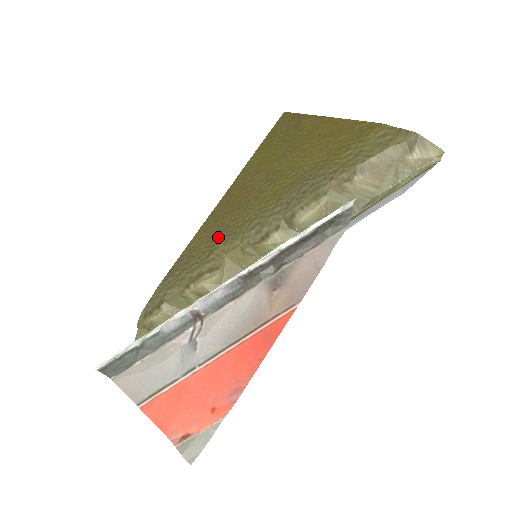
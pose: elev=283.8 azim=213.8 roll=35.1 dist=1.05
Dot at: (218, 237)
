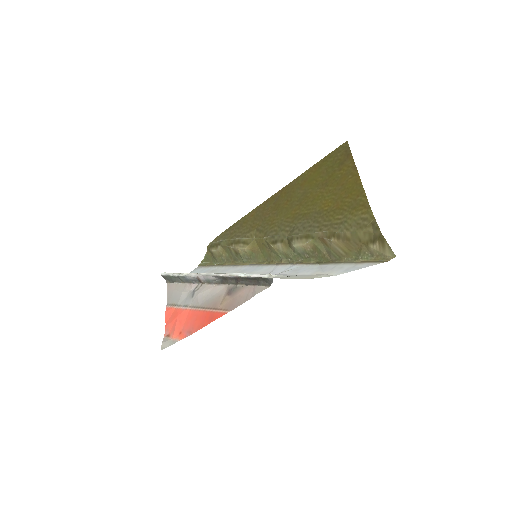
Dot at: (257, 223)
